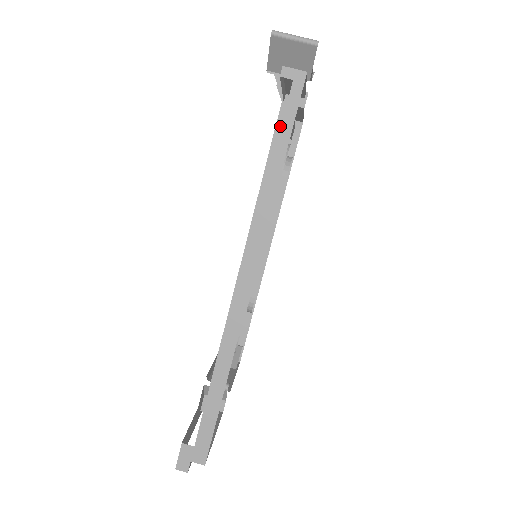
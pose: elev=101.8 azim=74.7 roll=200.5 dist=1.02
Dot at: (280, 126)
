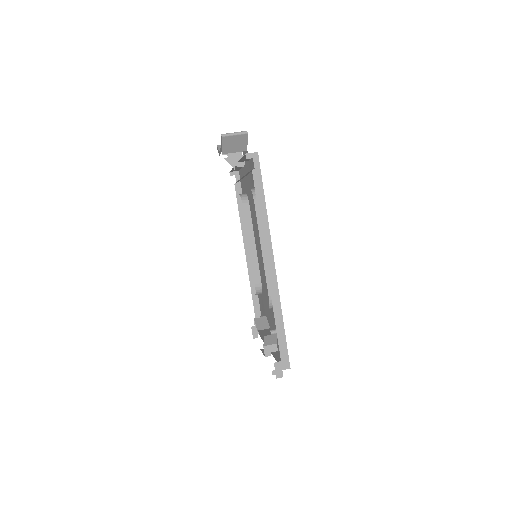
Dot at: (256, 182)
